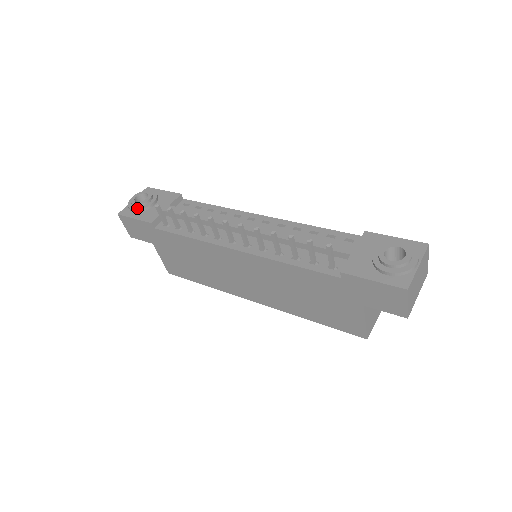
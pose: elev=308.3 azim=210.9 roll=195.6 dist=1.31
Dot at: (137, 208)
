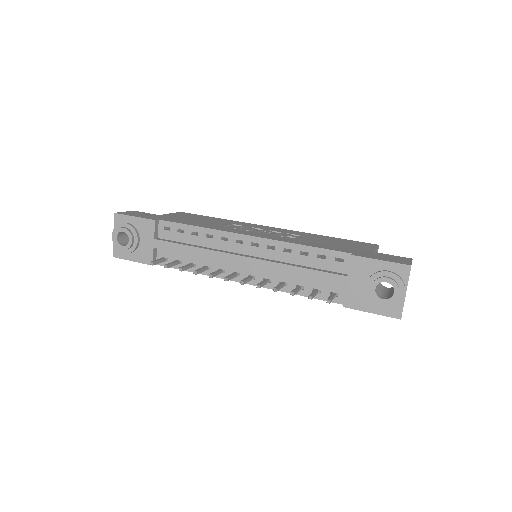
Dot at: (127, 251)
